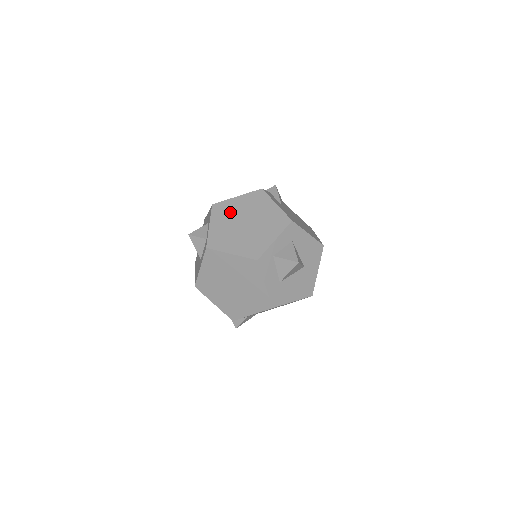
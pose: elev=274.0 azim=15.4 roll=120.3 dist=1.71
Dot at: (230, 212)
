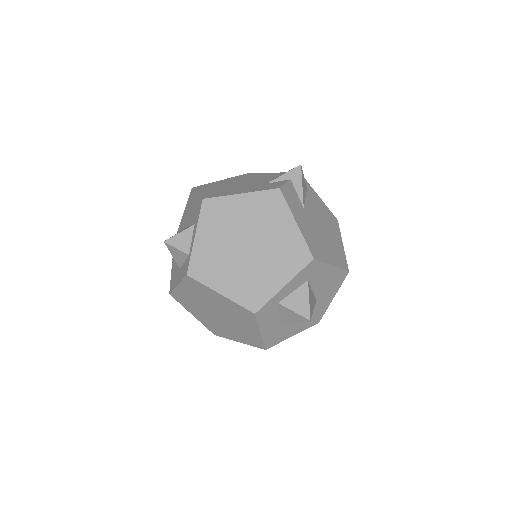
Dot at: (227, 220)
